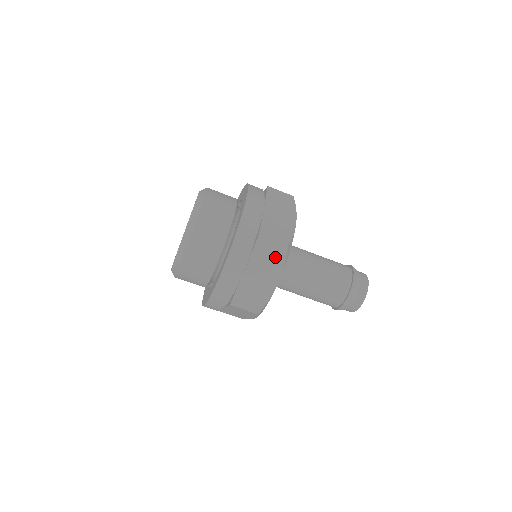
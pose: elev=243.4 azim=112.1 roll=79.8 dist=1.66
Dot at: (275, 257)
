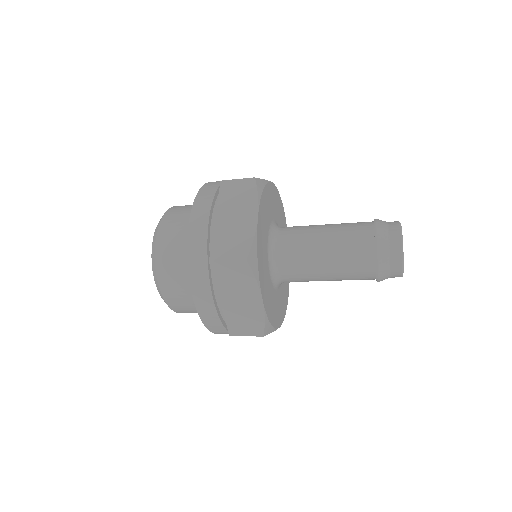
Dot at: (241, 277)
